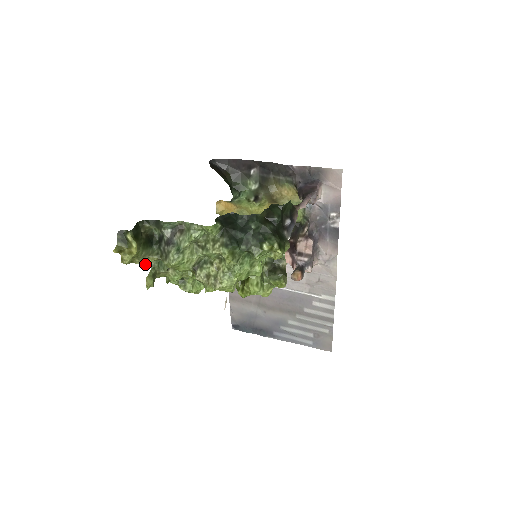
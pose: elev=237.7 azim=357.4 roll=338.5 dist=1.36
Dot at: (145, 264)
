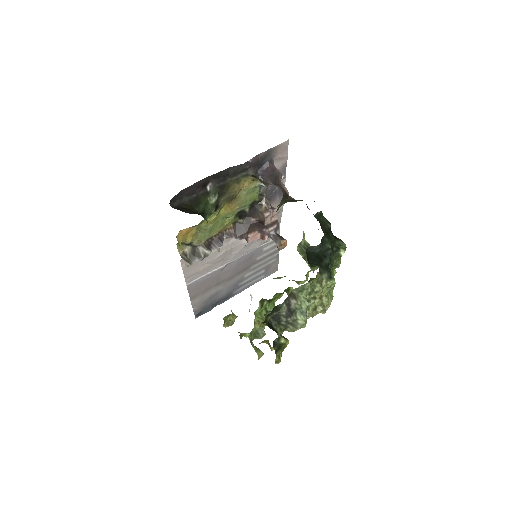
Dot at: occluded
